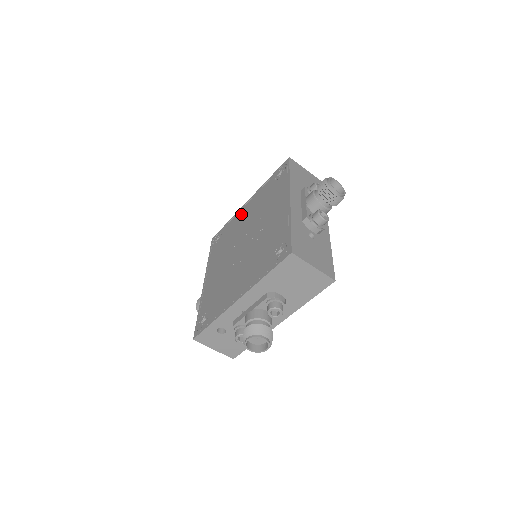
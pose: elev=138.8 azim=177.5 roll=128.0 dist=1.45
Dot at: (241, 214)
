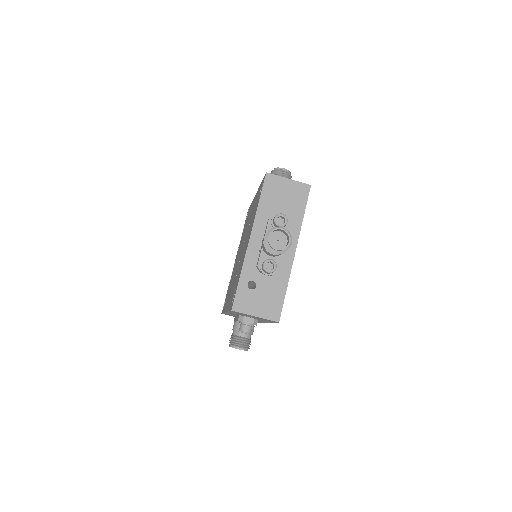
Dot at: (234, 266)
